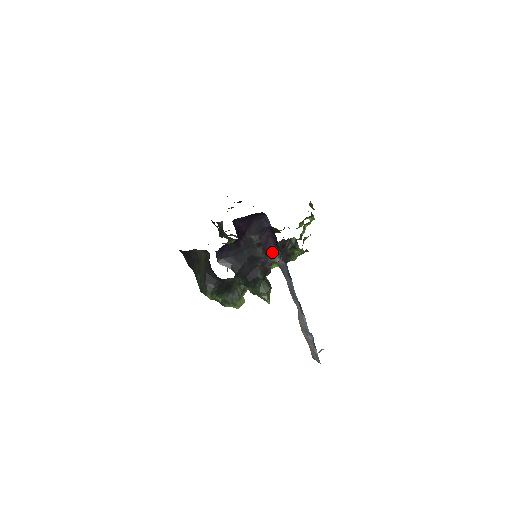
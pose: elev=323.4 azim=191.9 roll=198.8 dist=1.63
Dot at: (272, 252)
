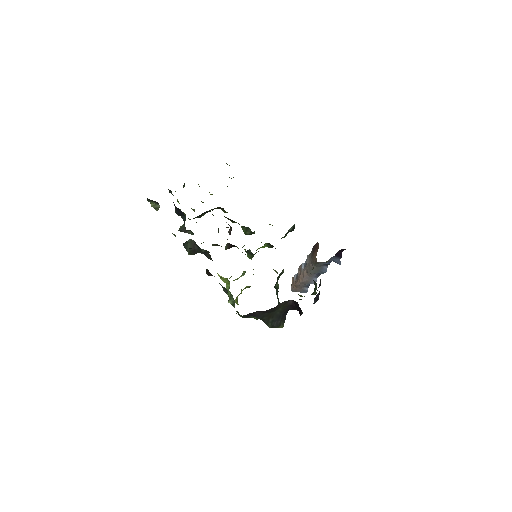
Dot at: occluded
